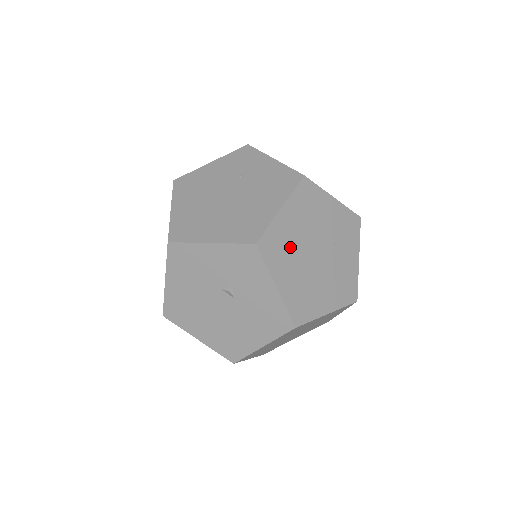
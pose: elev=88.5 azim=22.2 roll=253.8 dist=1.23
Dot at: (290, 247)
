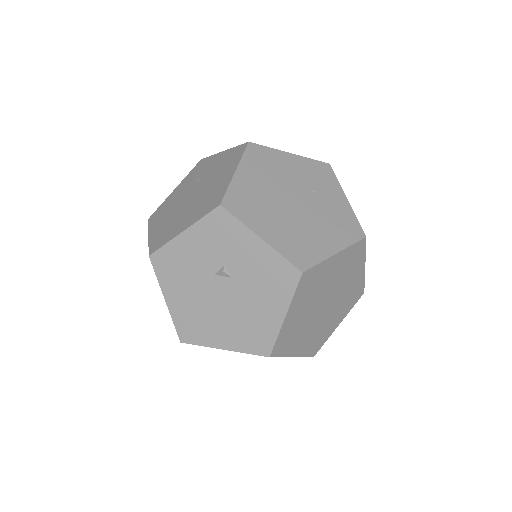
Dot at: (261, 201)
